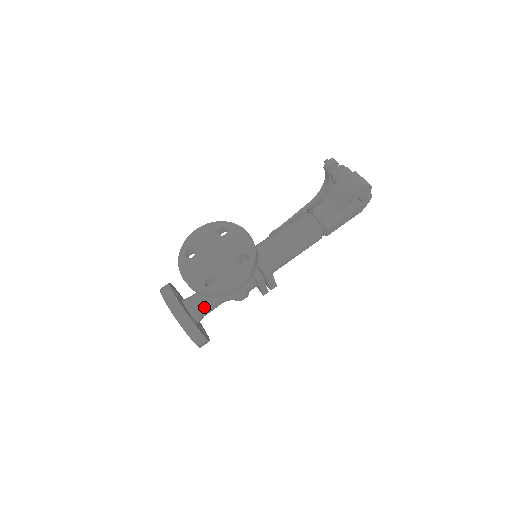
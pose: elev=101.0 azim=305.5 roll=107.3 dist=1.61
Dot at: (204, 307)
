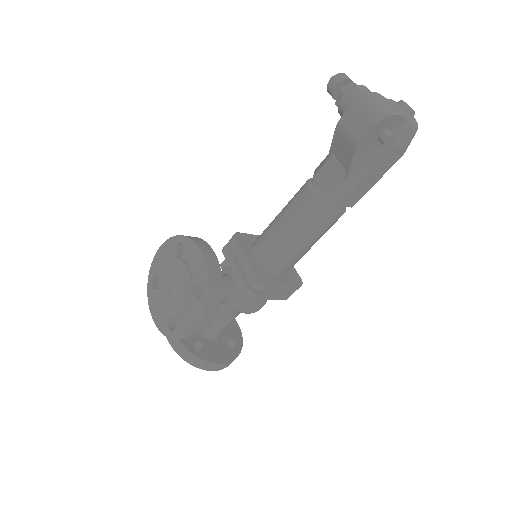
Dot at: (213, 325)
